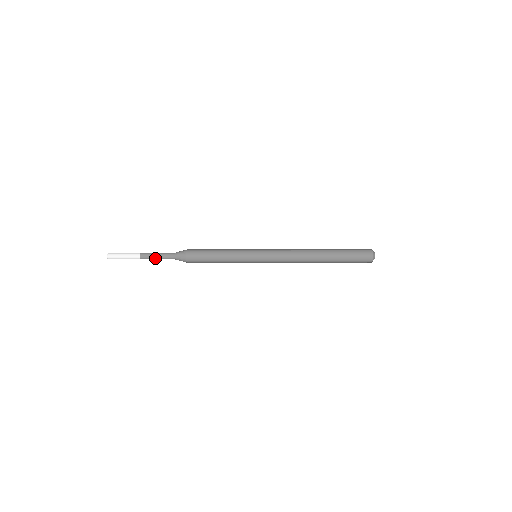
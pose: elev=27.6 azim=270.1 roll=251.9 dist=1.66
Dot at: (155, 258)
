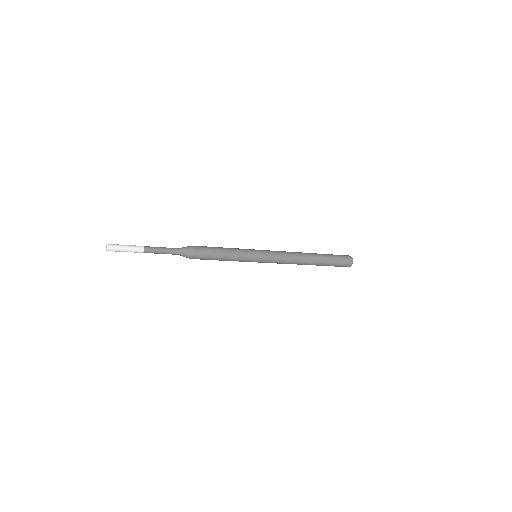
Dot at: (159, 253)
